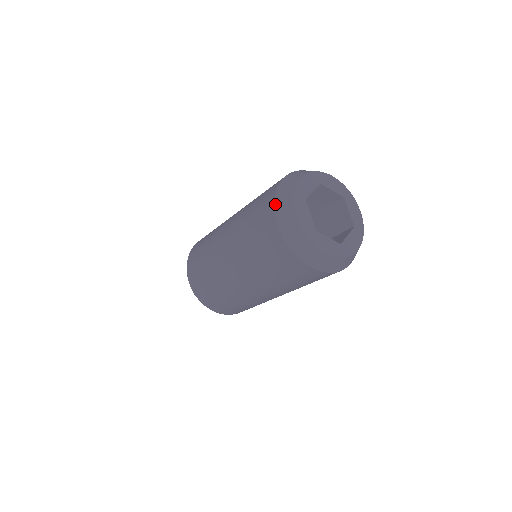
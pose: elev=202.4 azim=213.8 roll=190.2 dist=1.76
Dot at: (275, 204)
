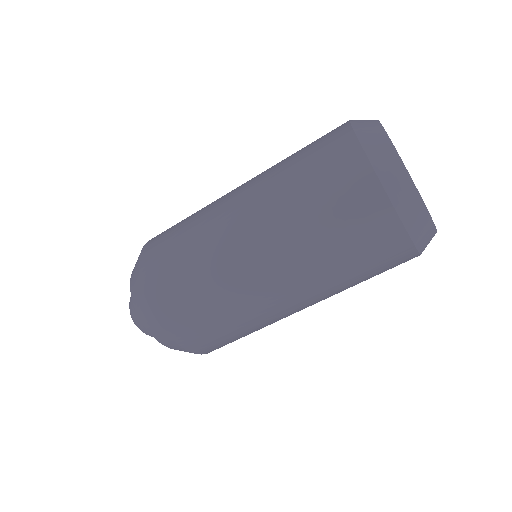
Dot at: (360, 139)
